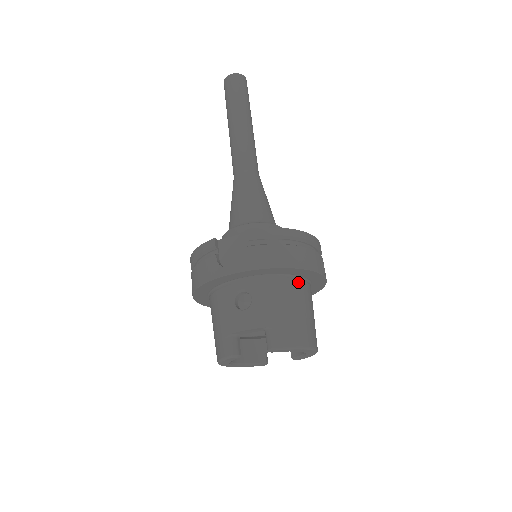
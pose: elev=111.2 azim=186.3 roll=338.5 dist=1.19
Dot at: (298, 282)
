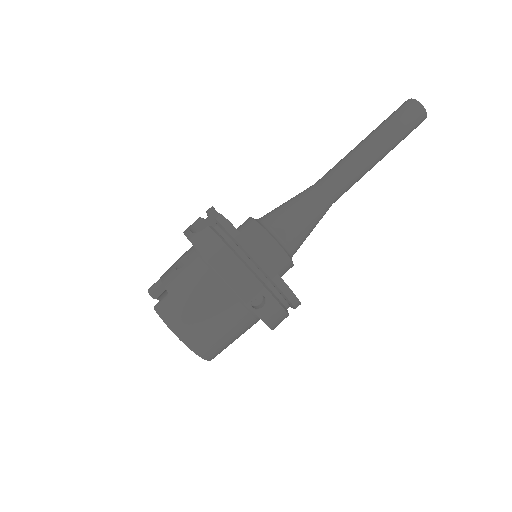
Dot at: (224, 289)
